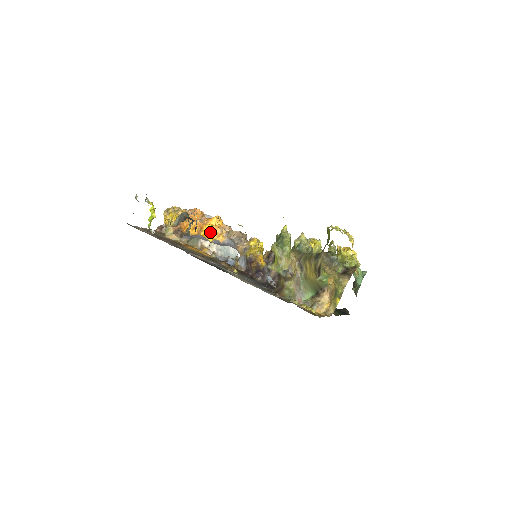
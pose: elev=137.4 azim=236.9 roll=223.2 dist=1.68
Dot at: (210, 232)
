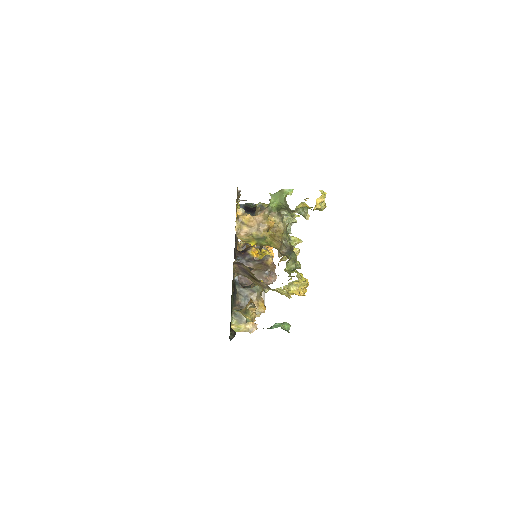
Dot at: occluded
